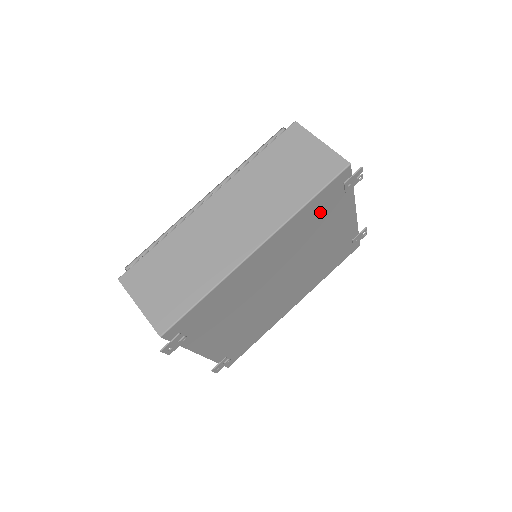
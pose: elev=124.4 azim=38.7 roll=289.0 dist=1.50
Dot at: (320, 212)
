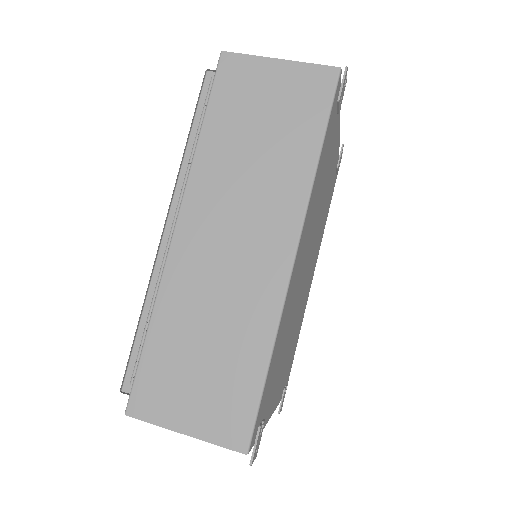
Dot at: (325, 156)
